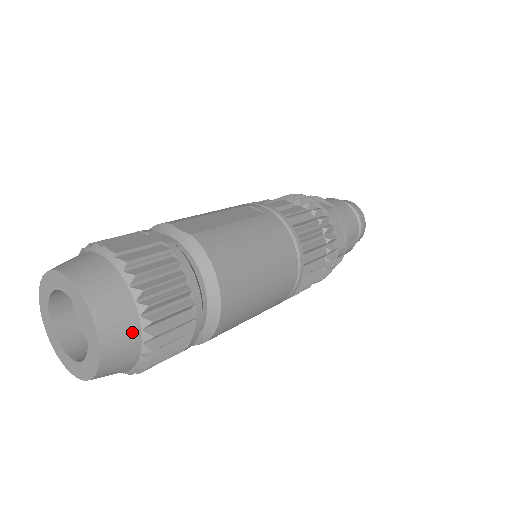
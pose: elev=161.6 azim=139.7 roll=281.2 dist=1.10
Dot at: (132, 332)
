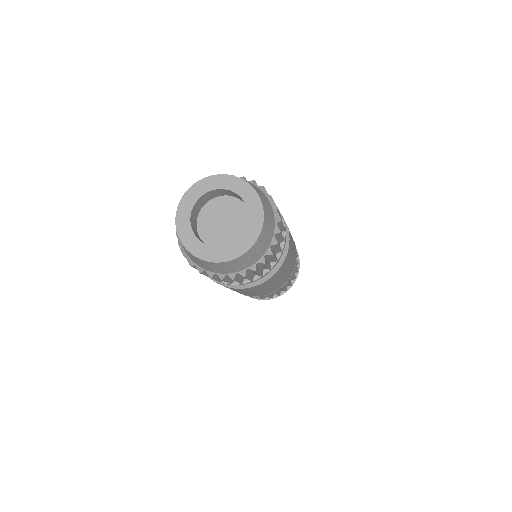
Dot at: (255, 259)
